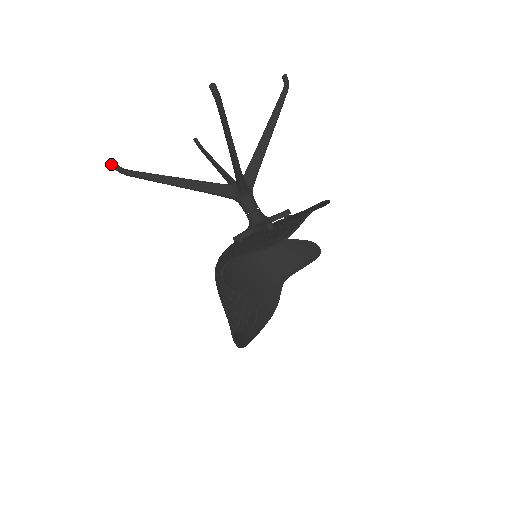
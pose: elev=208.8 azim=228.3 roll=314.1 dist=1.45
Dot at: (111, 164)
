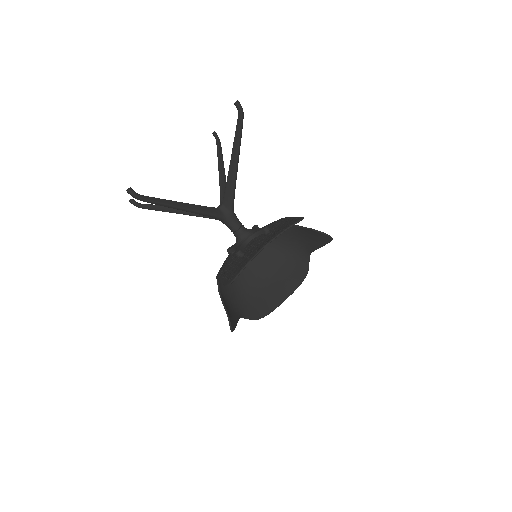
Dot at: (129, 201)
